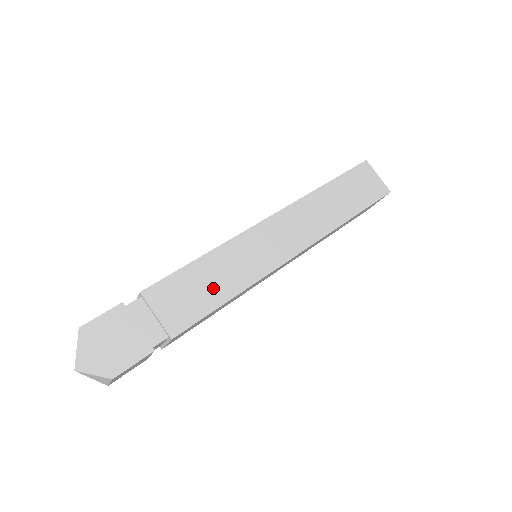
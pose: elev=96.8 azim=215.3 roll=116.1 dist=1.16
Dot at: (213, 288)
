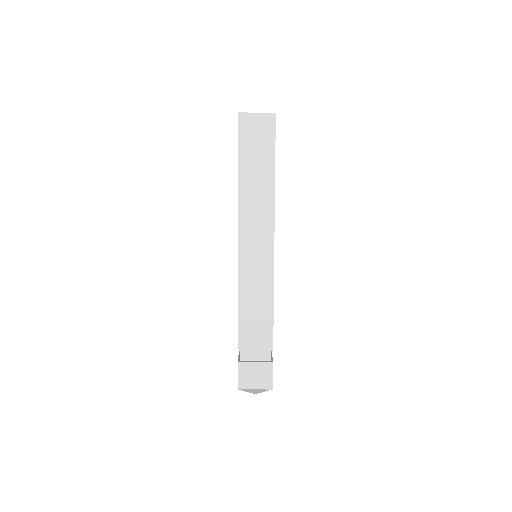
Dot at: (261, 310)
